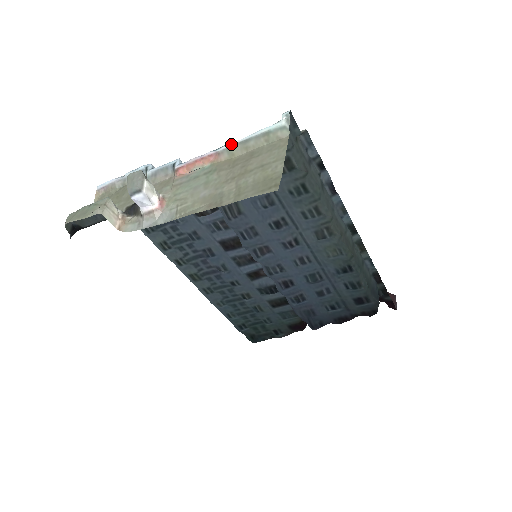
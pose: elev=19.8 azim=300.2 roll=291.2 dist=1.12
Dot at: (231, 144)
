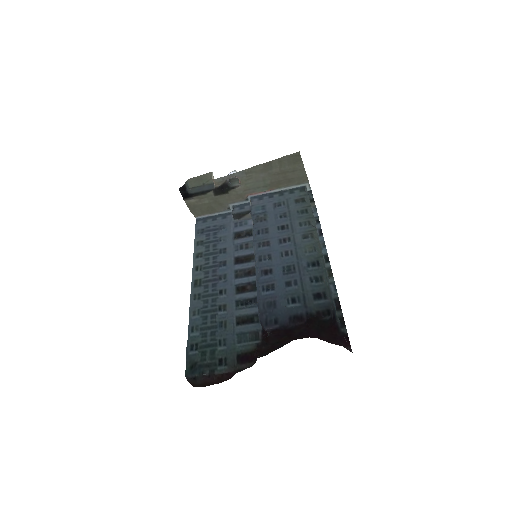
Dot at: (280, 189)
